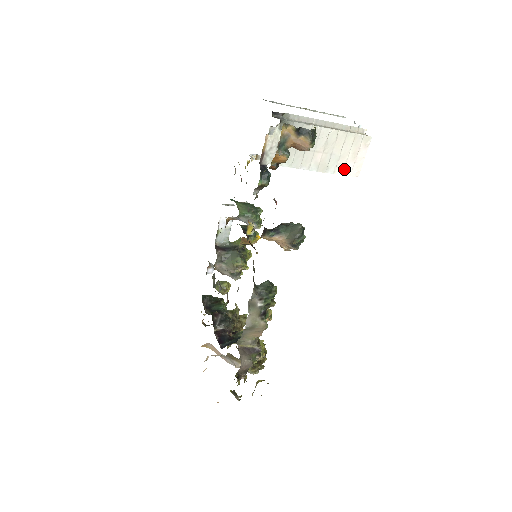
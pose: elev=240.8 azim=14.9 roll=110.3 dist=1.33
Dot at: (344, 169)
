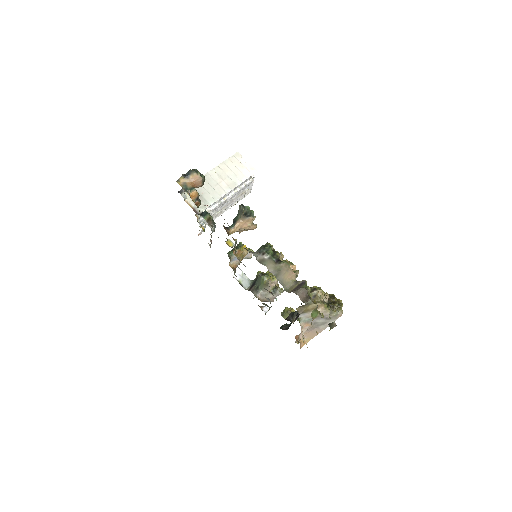
Dot at: (245, 176)
